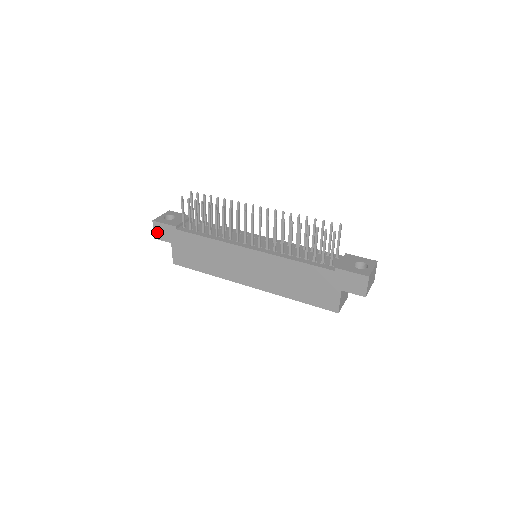
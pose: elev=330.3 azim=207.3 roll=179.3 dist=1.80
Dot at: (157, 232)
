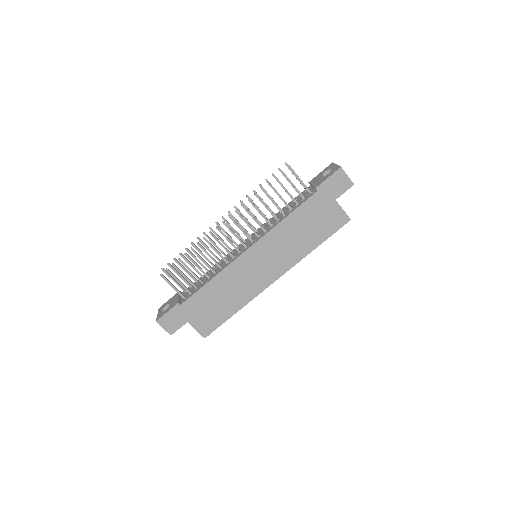
Dot at: (168, 327)
